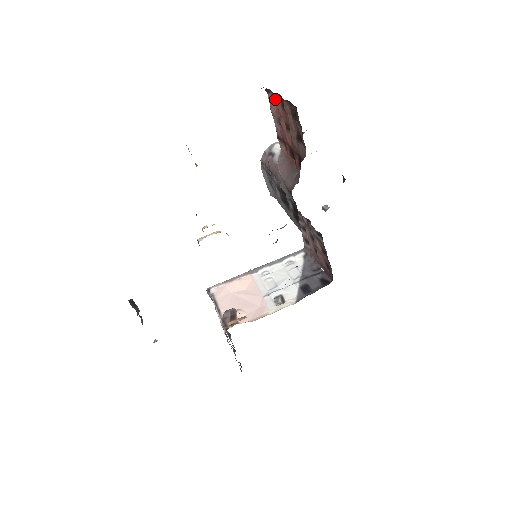
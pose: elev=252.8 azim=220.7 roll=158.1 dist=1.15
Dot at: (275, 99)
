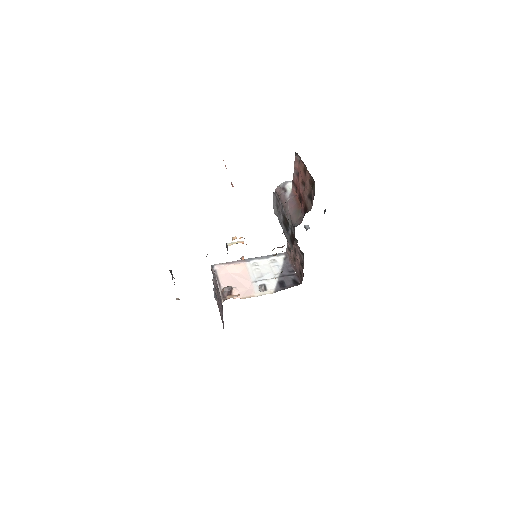
Dot at: (300, 162)
